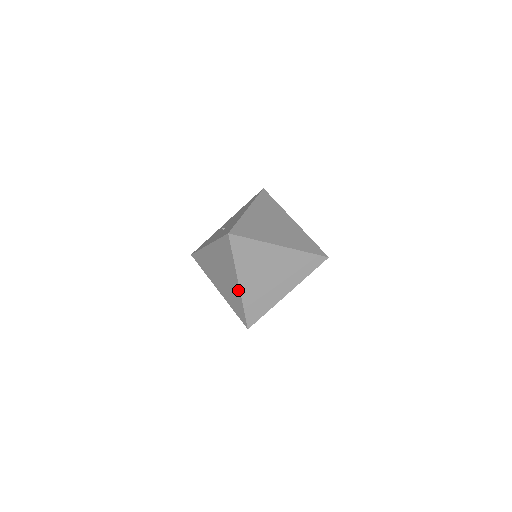
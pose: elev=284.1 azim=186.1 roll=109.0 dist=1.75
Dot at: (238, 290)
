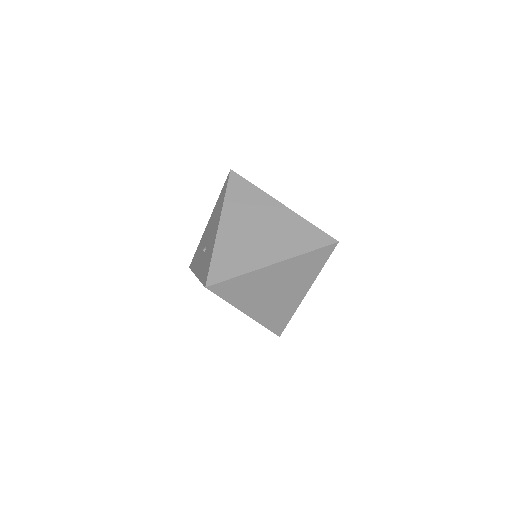
Dot at: occluded
